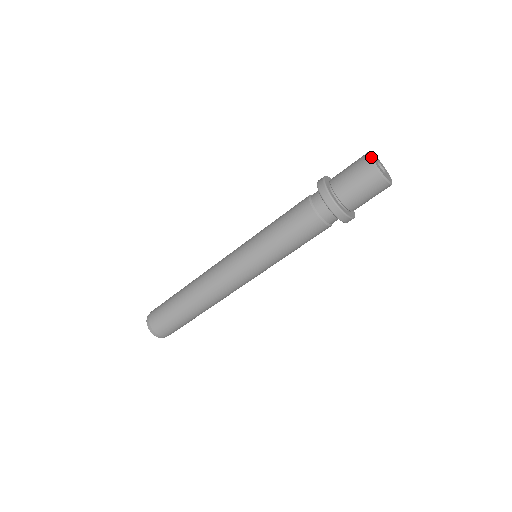
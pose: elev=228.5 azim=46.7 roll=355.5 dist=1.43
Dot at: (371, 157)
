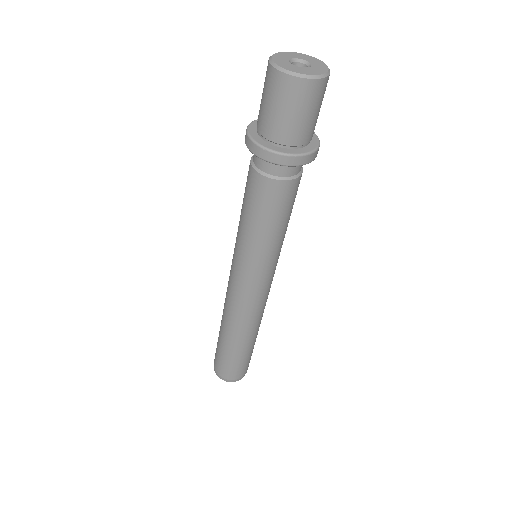
Dot at: (274, 54)
